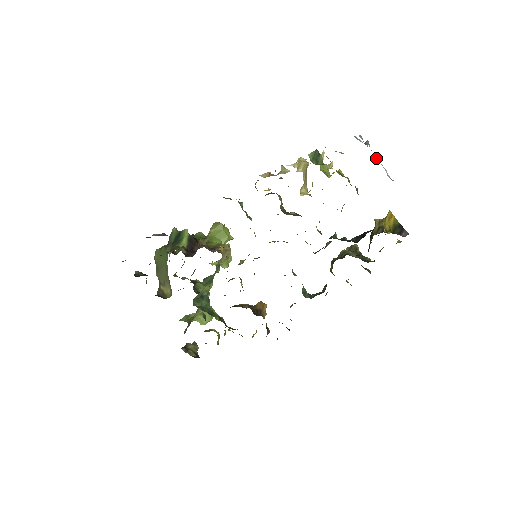
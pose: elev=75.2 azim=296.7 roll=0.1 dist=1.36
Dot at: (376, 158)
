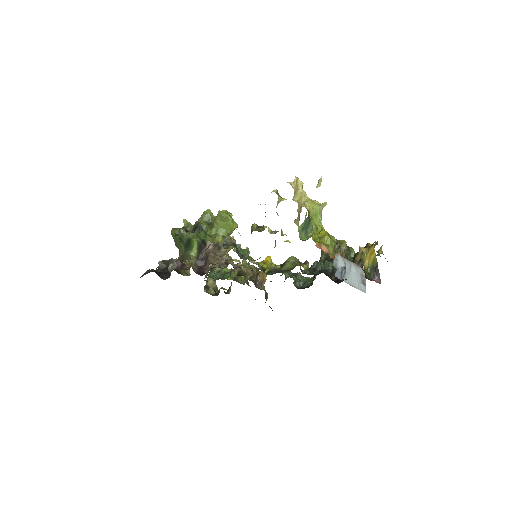
Dot at: (354, 266)
